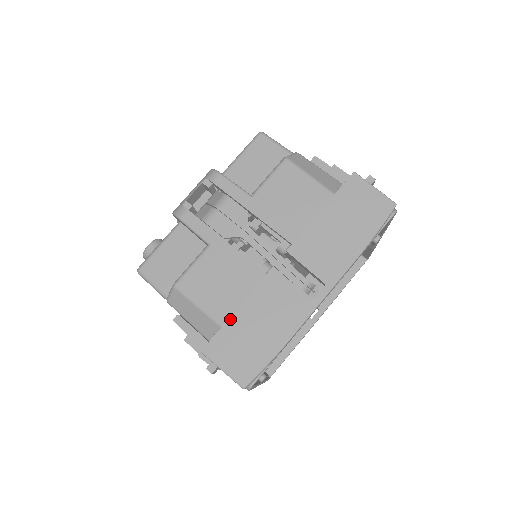
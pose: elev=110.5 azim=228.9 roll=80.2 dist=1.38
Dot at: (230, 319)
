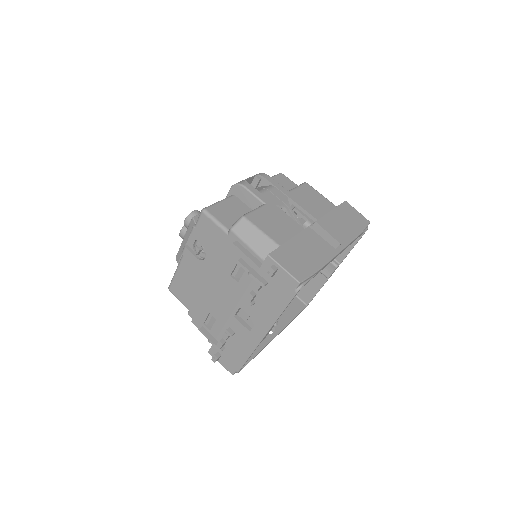
Dot at: (286, 243)
